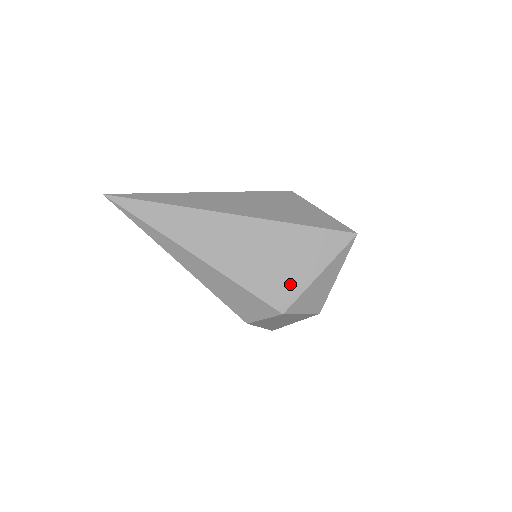
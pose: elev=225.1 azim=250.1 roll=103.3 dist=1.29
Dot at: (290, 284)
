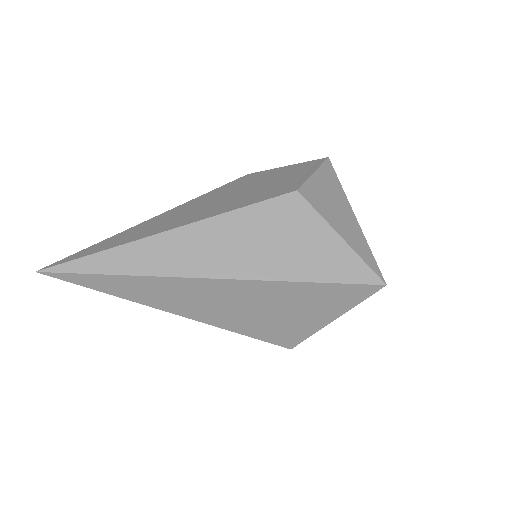
Dot at: (297, 329)
